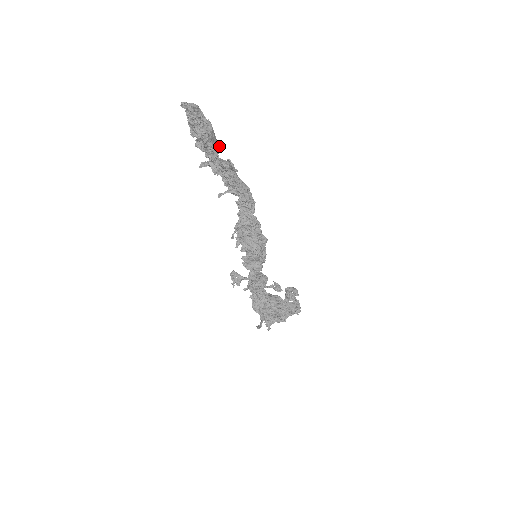
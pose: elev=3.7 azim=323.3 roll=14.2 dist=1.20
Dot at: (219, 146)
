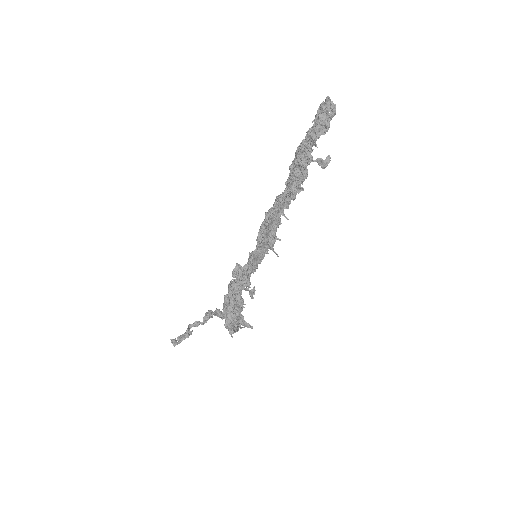
Dot at: occluded
